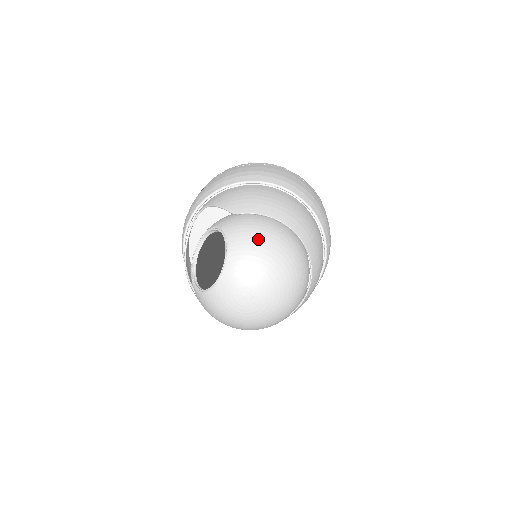
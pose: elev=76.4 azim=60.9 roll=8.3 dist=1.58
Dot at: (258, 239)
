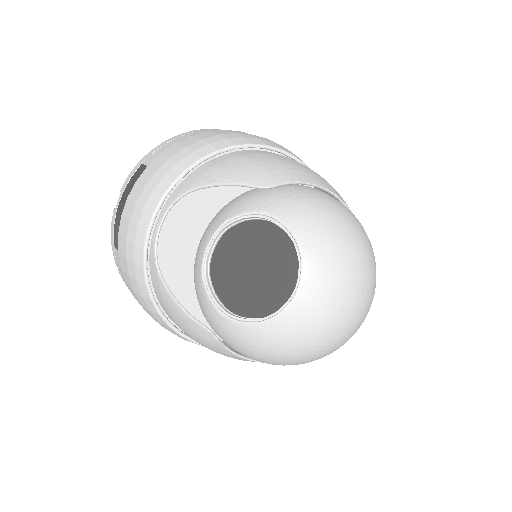
Dot at: (331, 215)
